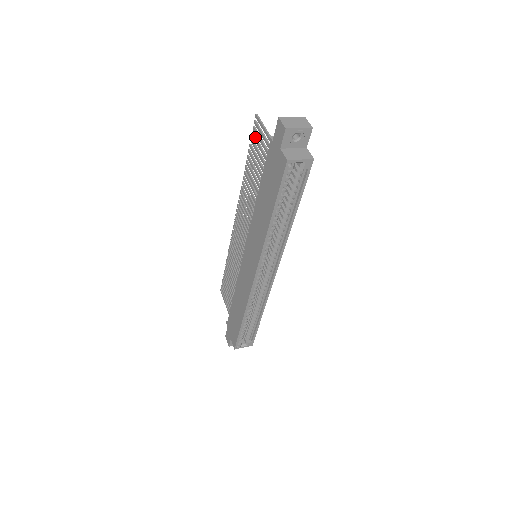
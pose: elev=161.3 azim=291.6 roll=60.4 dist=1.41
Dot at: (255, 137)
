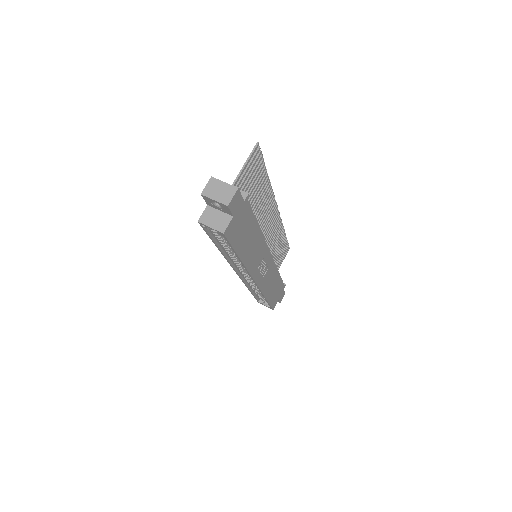
Dot at: (256, 162)
